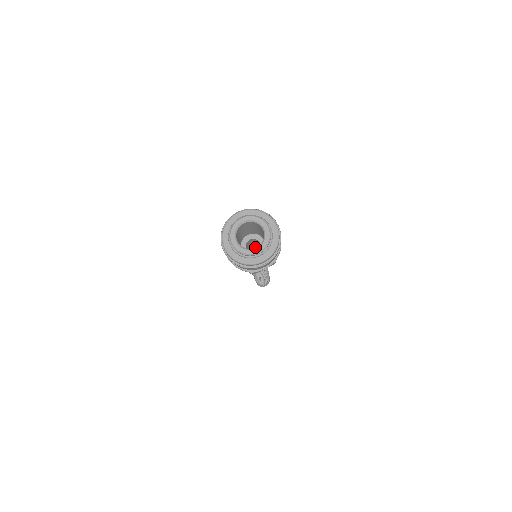
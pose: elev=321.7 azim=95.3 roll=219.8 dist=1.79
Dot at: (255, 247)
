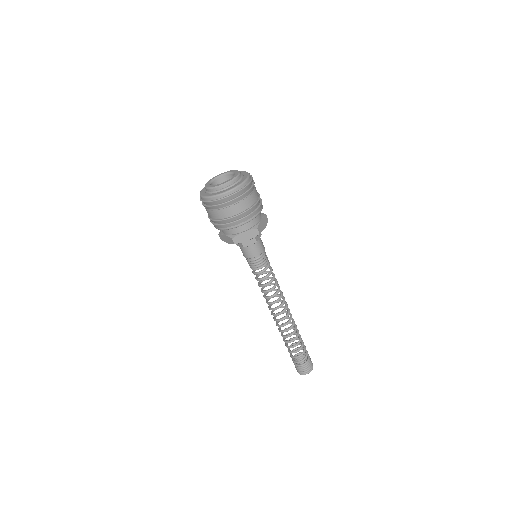
Dot at: occluded
